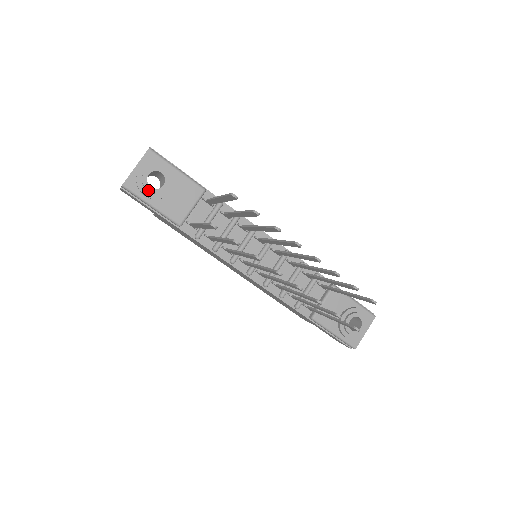
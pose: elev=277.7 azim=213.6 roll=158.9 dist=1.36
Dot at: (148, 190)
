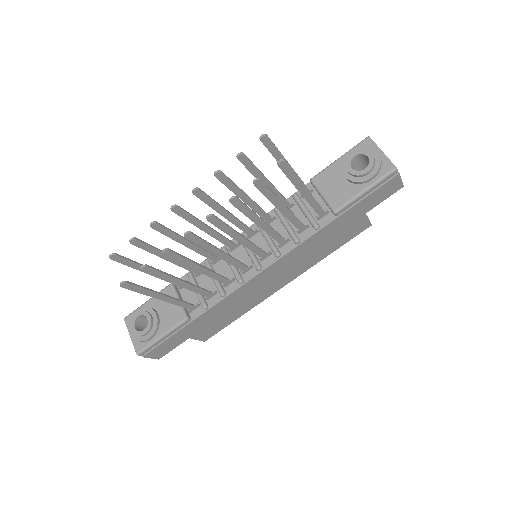
Dot at: (145, 334)
